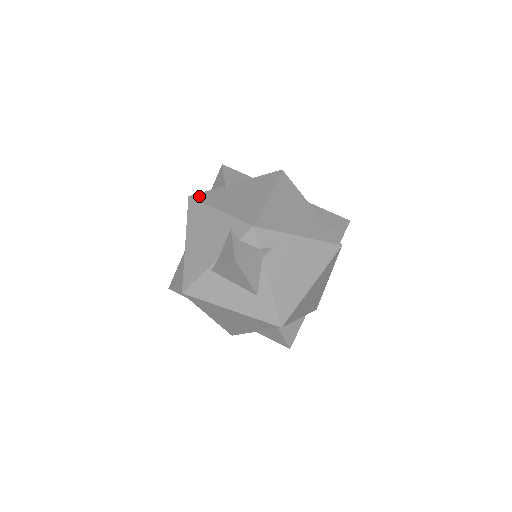
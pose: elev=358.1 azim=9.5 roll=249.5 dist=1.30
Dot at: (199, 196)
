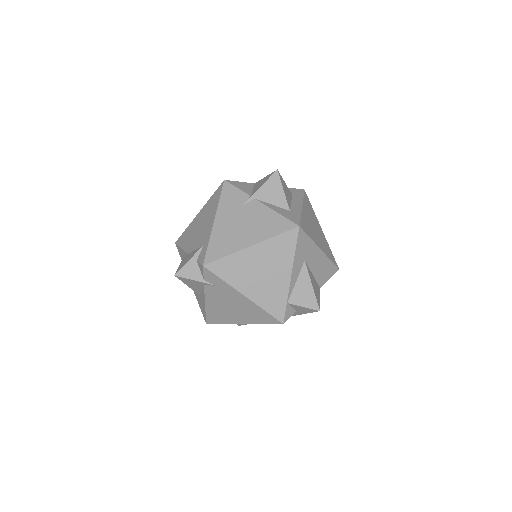
Dot at: (227, 188)
